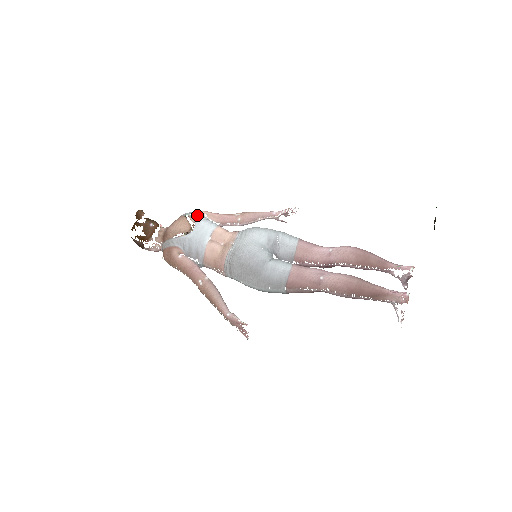
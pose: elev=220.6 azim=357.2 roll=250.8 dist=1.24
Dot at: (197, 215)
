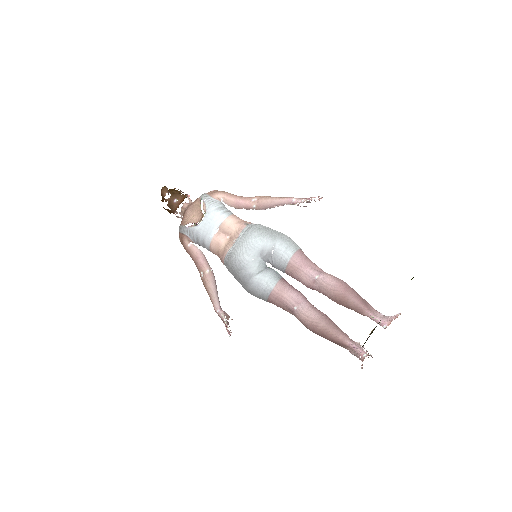
Dot at: (210, 203)
